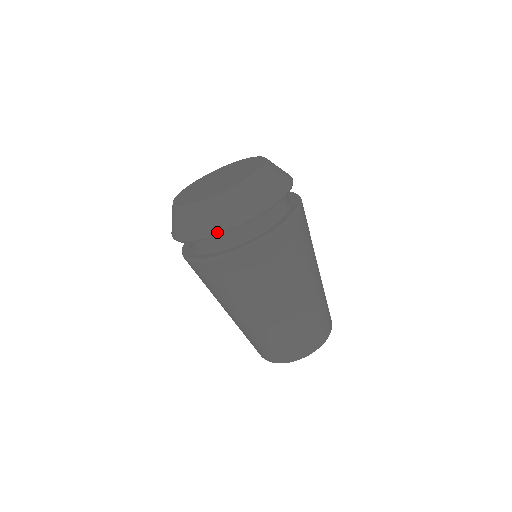
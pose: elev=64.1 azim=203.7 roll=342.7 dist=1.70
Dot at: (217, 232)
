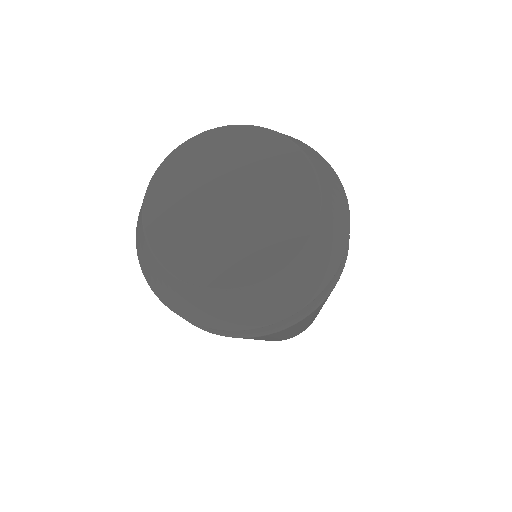
Dot at: (198, 323)
